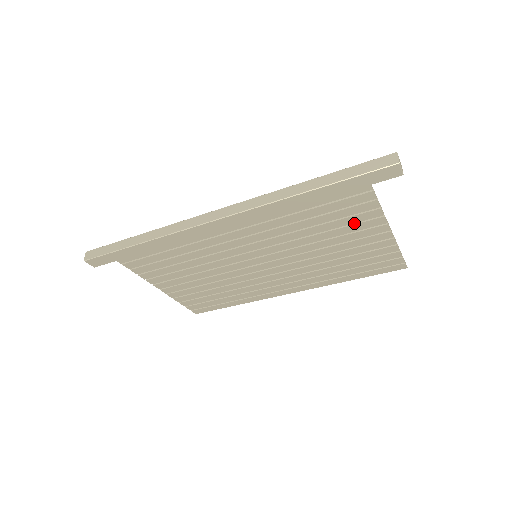
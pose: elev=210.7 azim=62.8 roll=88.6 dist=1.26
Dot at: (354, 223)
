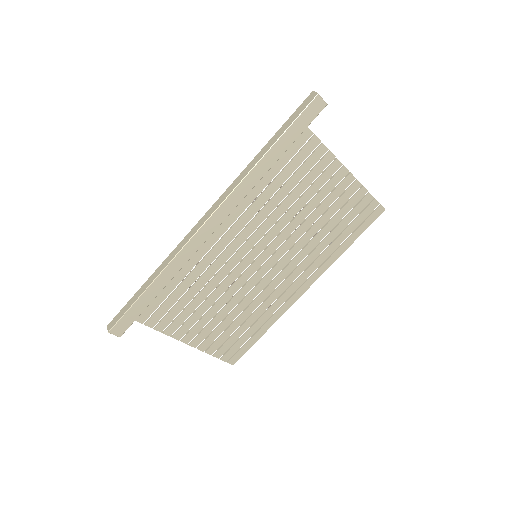
Dot at: (317, 178)
